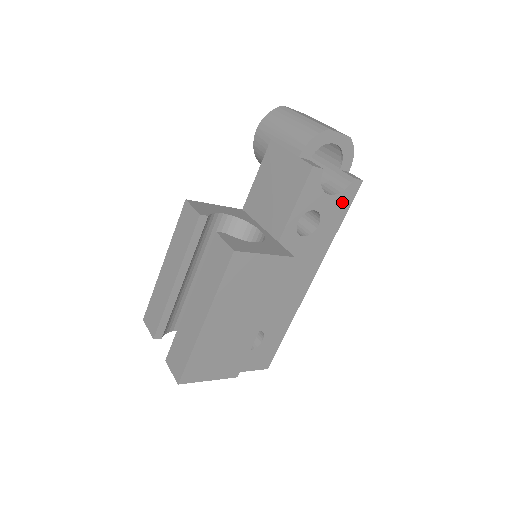
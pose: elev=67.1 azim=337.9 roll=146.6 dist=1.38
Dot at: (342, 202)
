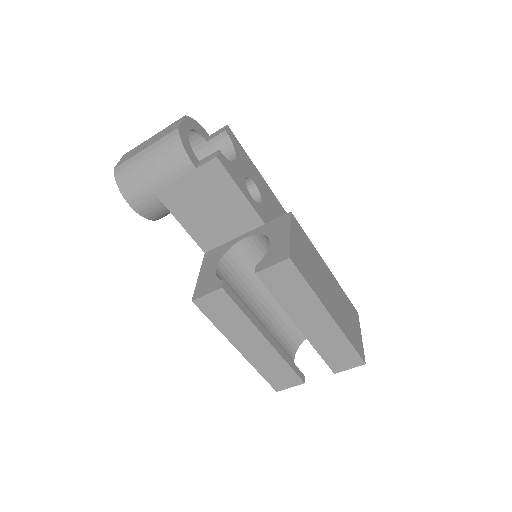
Dot at: (240, 153)
